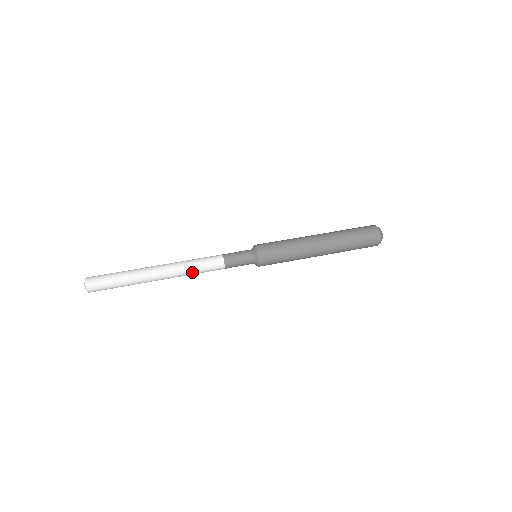
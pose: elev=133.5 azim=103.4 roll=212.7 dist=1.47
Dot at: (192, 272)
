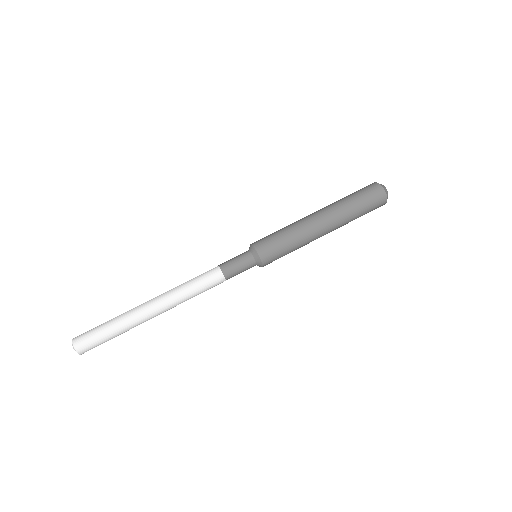
Dot at: occluded
